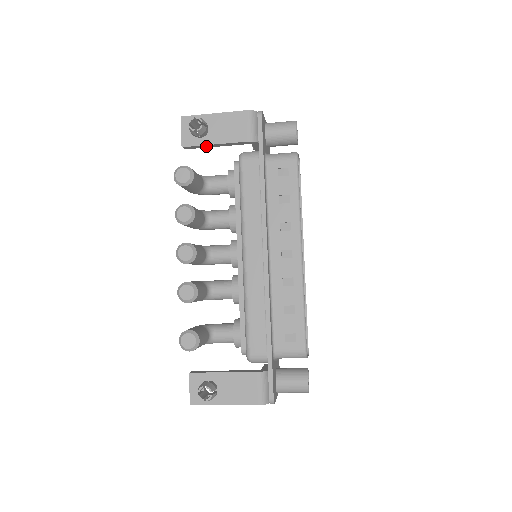
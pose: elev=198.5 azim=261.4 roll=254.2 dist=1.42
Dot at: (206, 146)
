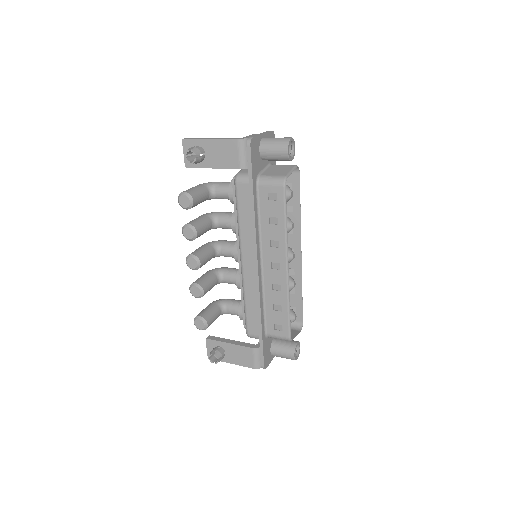
Dot at: (206, 167)
